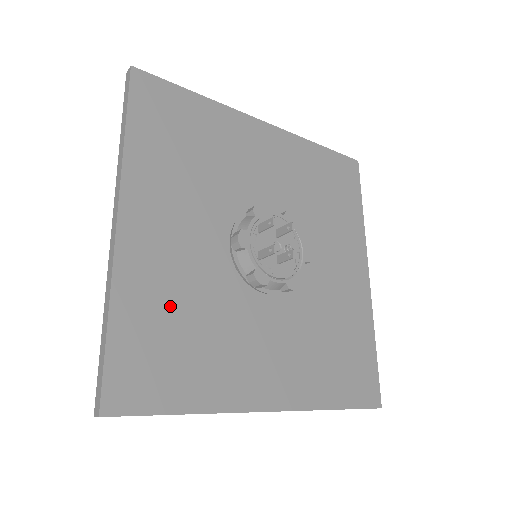
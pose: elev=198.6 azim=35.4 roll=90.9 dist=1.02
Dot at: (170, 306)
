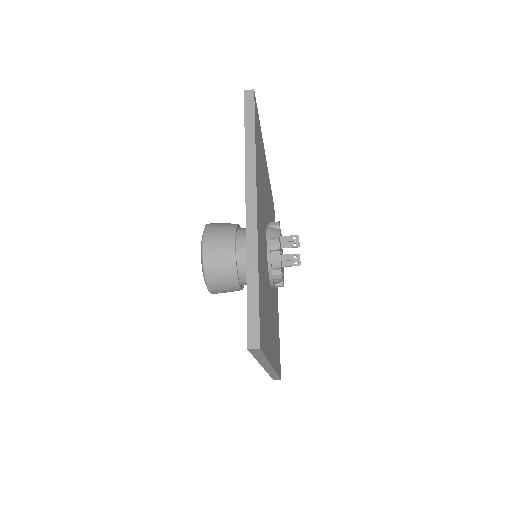
Dot at: (263, 279)
